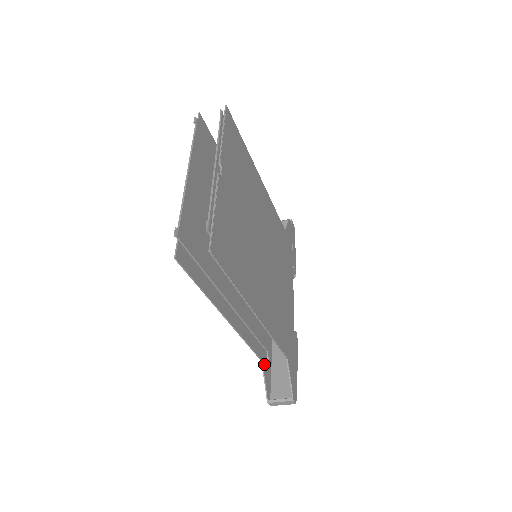
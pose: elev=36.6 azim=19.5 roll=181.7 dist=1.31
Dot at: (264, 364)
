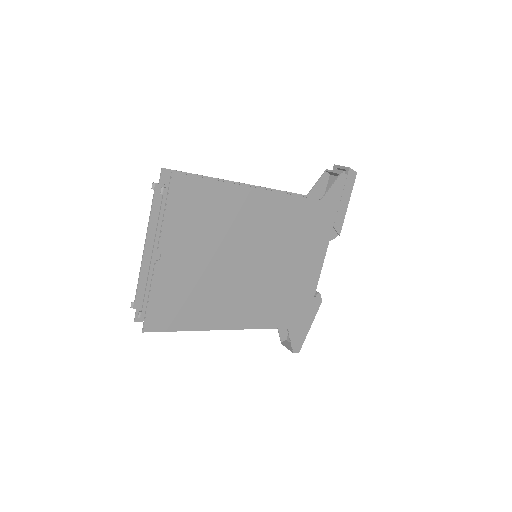
Dot at: occluded
